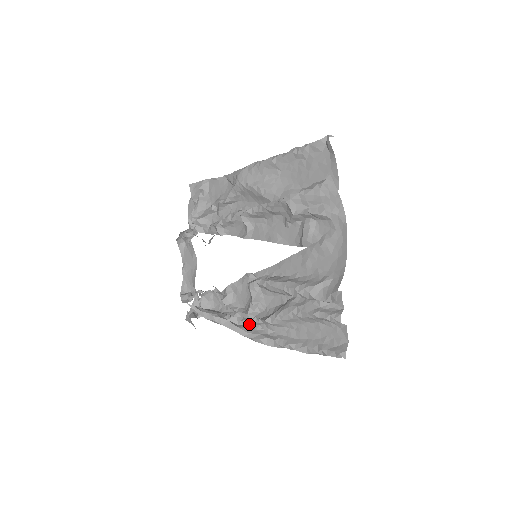
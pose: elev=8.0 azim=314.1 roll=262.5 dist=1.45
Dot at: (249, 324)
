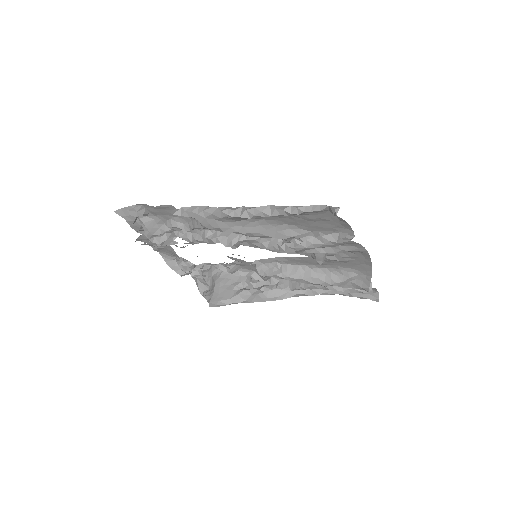
Dot at: (272, 288)
